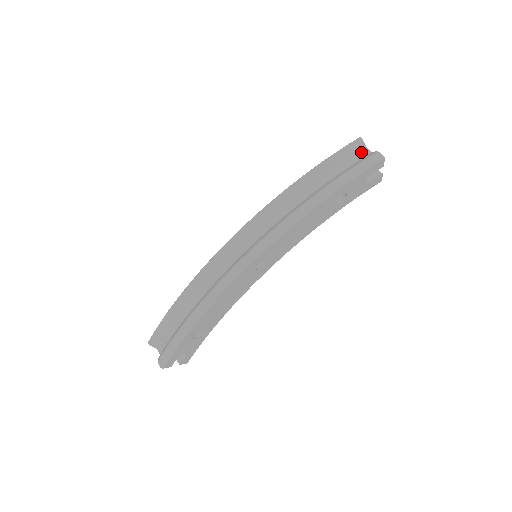
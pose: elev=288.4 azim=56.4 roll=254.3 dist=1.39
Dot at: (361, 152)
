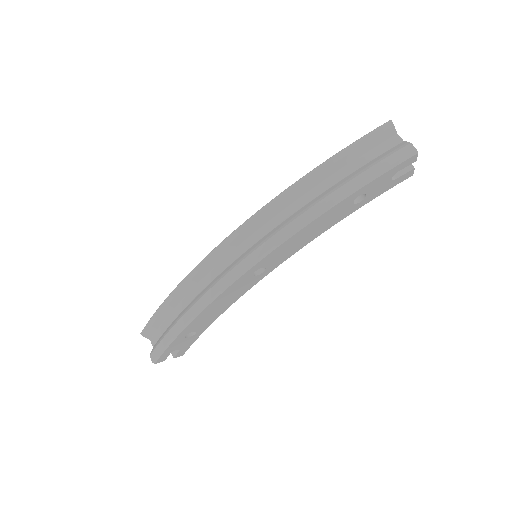
Dot at: (390, 140)
